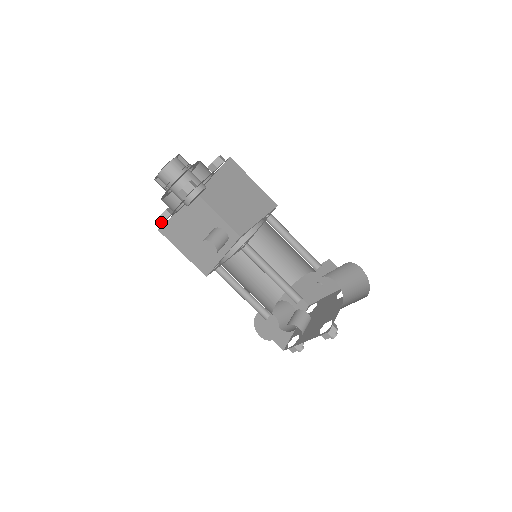
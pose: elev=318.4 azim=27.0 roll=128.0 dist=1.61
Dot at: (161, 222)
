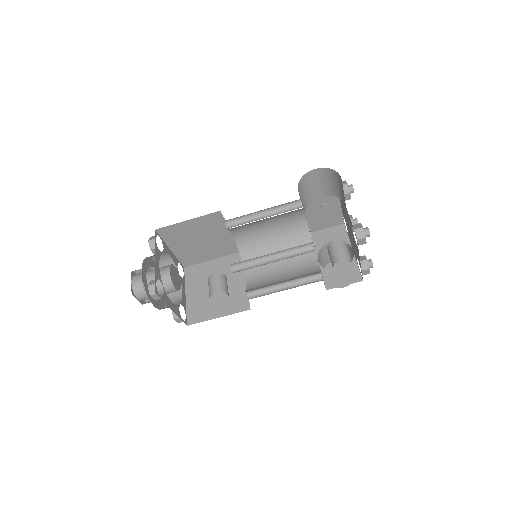
Dot at: (180, 320)
